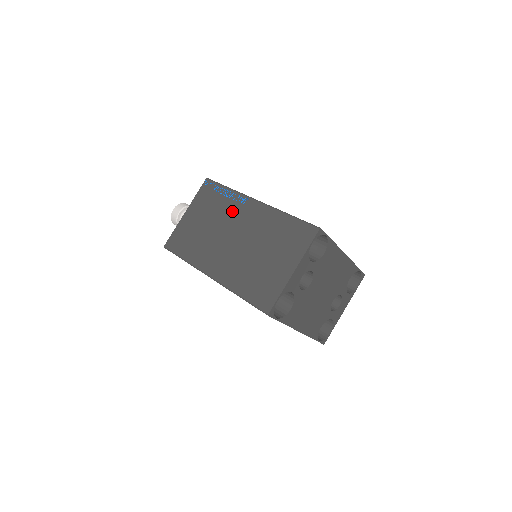
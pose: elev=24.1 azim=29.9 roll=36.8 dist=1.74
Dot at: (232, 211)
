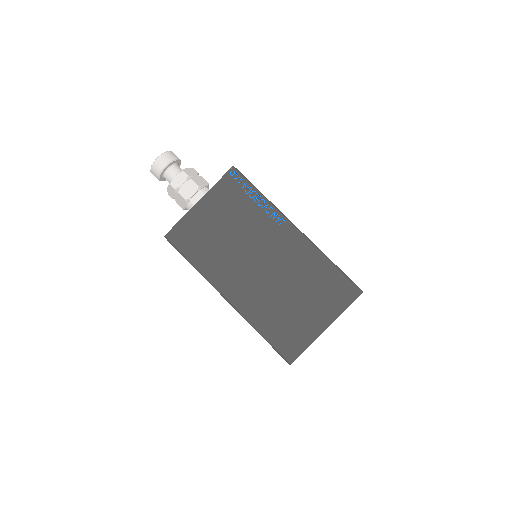
Dot at: (263, 228)
